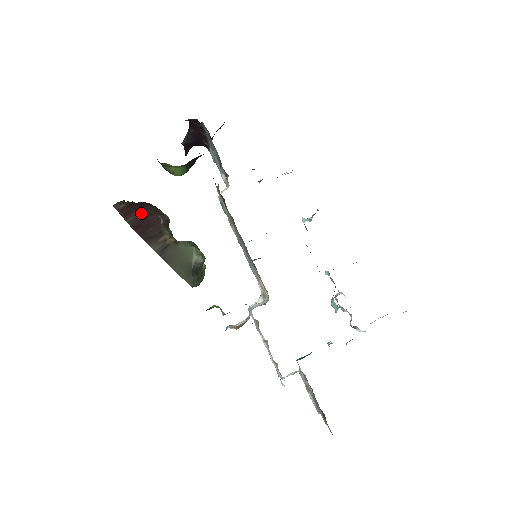
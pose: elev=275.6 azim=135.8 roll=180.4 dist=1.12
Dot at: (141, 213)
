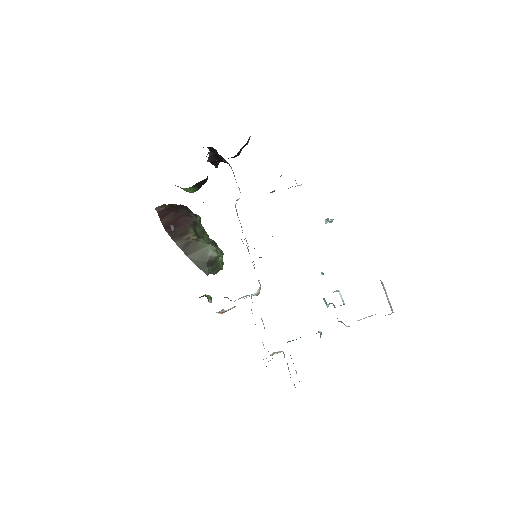
Dot at: (174, 215)
